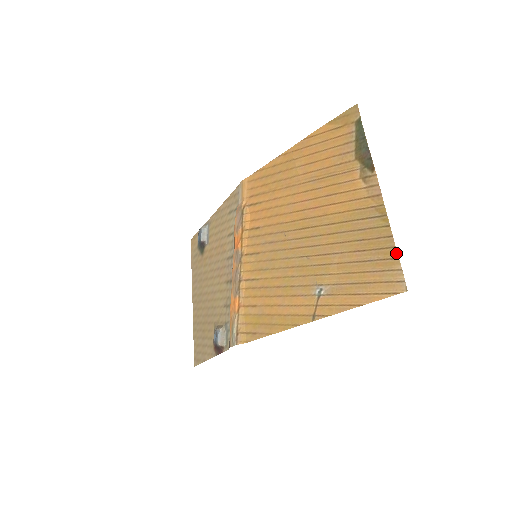
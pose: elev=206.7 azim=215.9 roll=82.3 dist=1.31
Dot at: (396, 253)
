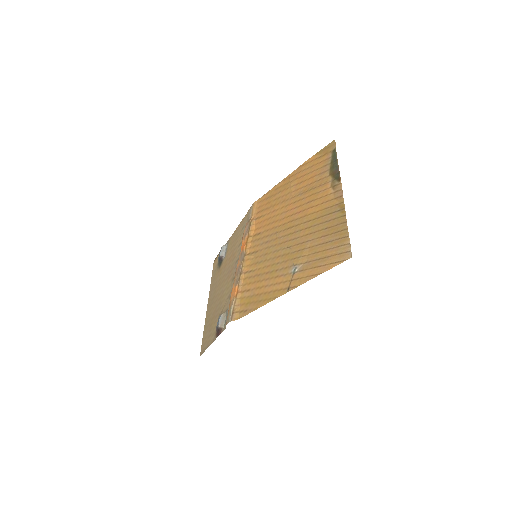
Dot at: (347, 233)
